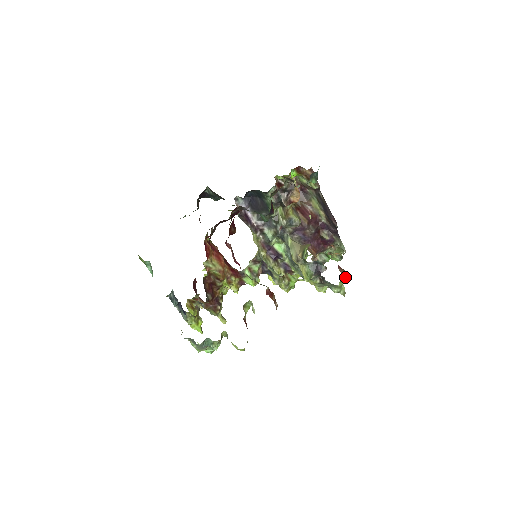
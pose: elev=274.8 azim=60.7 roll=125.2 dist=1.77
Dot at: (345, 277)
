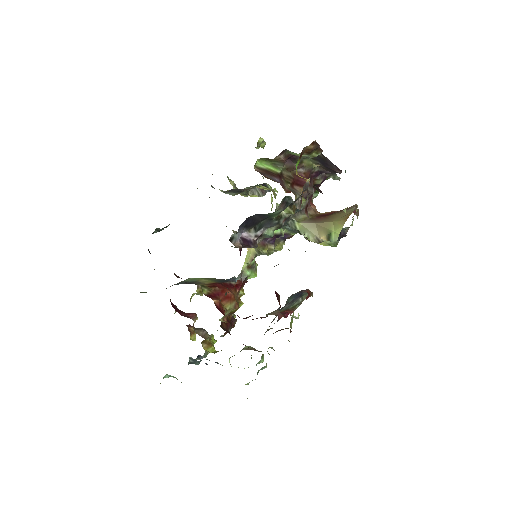
Dot at: occluded
